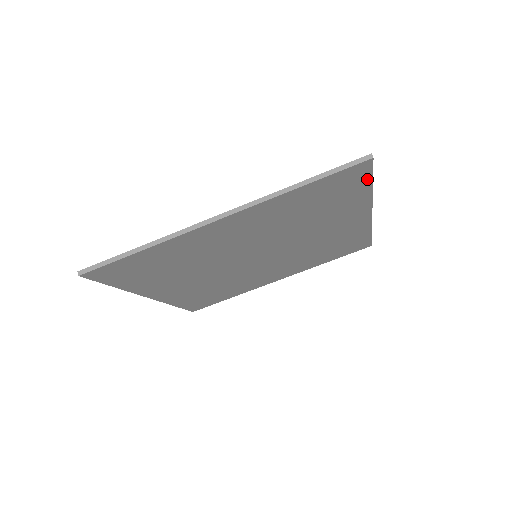
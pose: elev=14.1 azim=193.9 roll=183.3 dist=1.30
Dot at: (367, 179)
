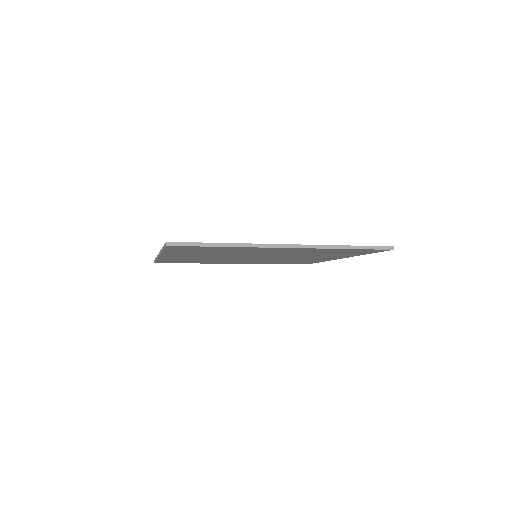
Dot at: (373, 252)
